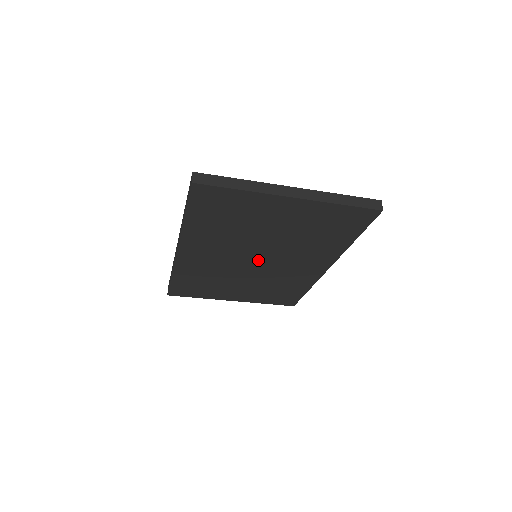
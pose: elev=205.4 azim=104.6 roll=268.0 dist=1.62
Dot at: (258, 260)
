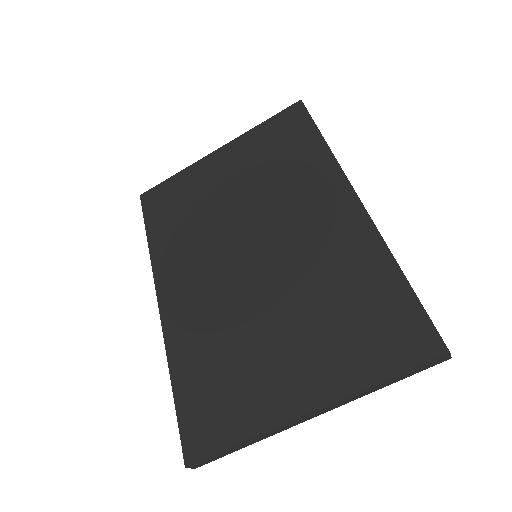
Dot at: (255, 251)
